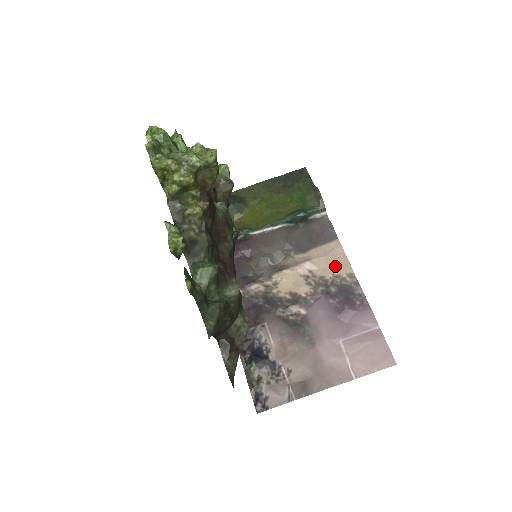
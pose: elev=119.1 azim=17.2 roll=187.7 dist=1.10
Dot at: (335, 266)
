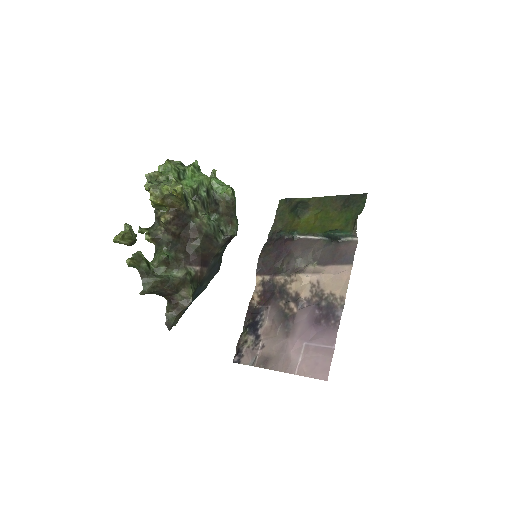
Dot at: (336, 286)
